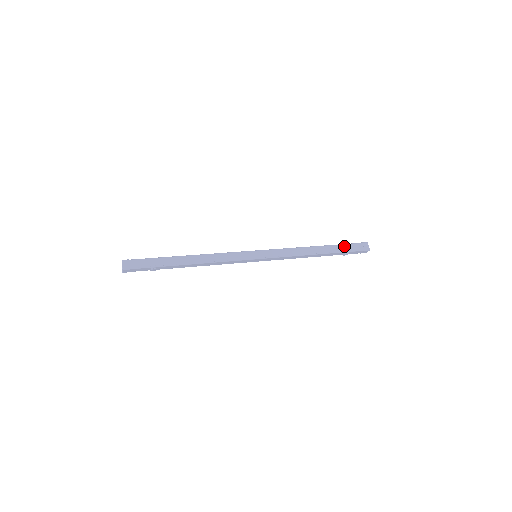
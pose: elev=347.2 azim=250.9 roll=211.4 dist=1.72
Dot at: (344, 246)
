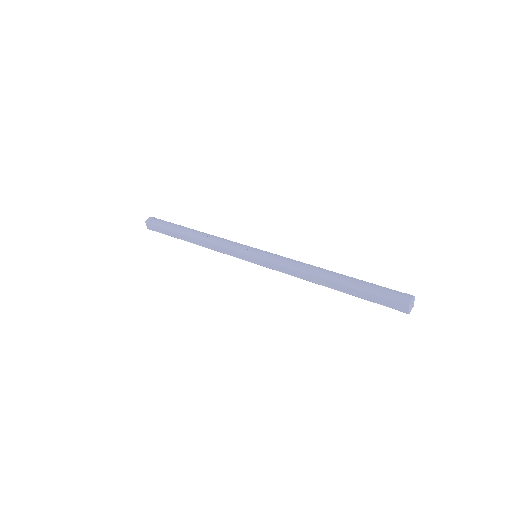
Dot at: (366, 294)
